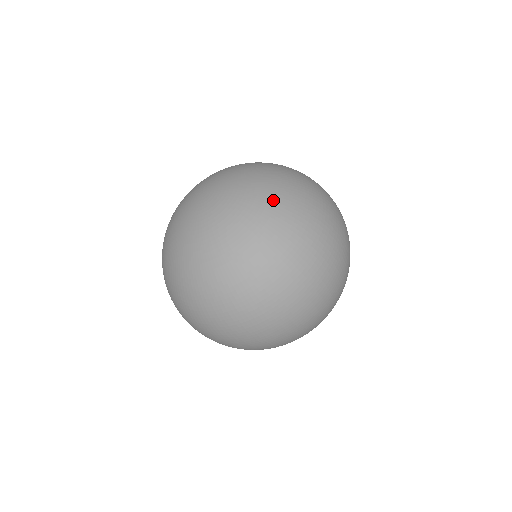
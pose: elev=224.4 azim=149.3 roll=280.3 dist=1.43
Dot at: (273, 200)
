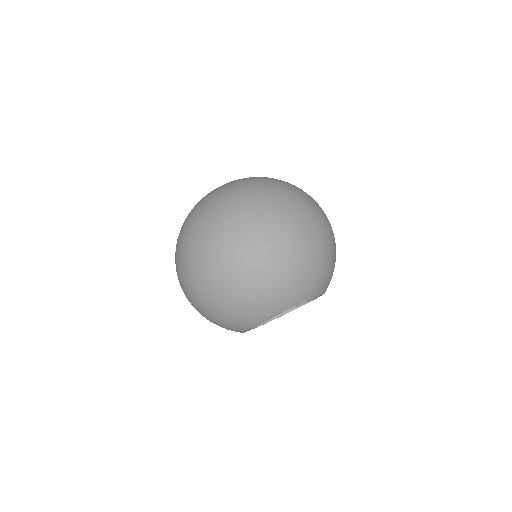
Dot at: (261, 178)
